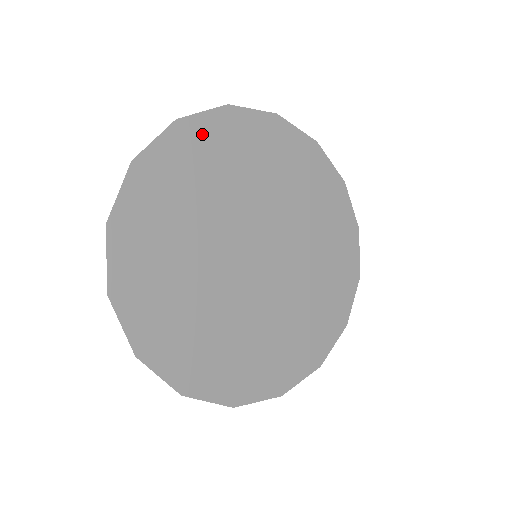
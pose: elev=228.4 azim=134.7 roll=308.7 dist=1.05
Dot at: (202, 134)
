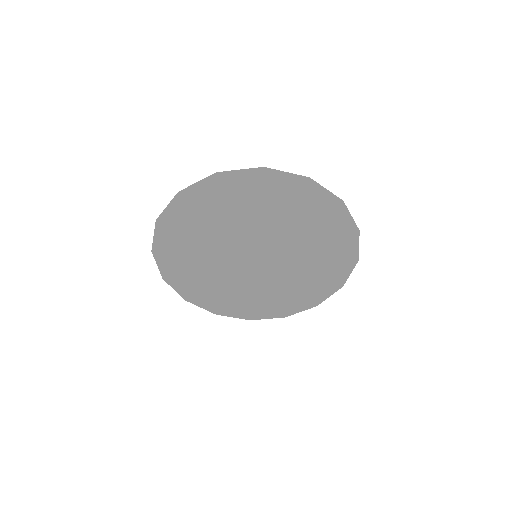
Dot at: (176, 218)
